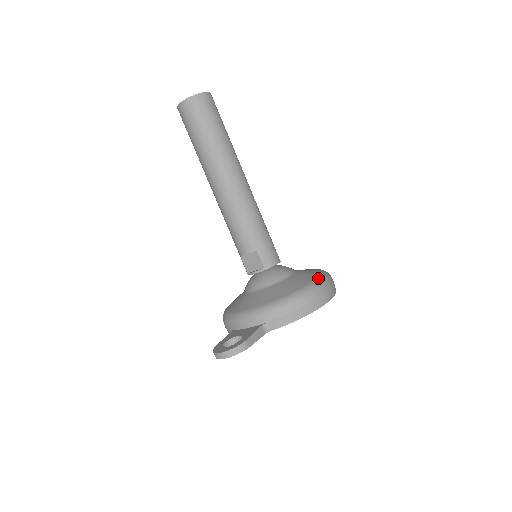
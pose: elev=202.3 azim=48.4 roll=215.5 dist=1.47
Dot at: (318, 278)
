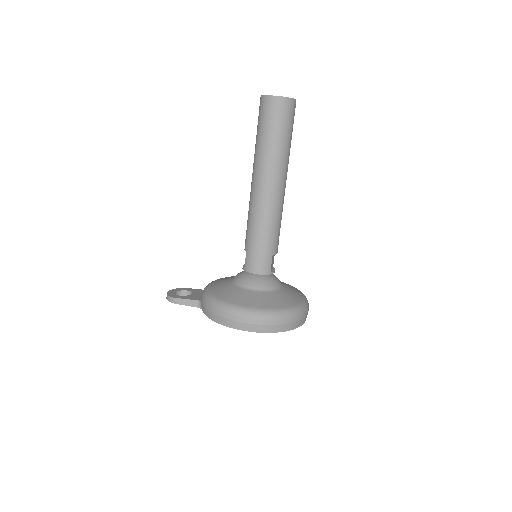
Dot at: (249, 308)
